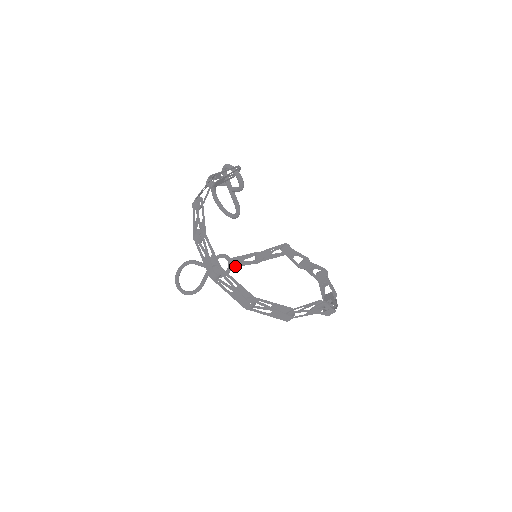
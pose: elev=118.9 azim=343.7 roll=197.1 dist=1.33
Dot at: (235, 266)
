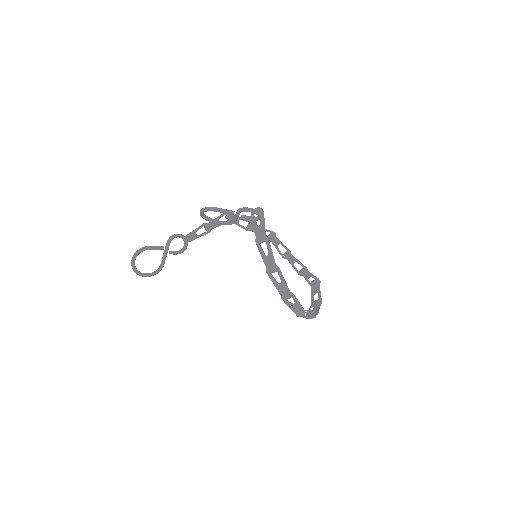
Dot at: occluded
